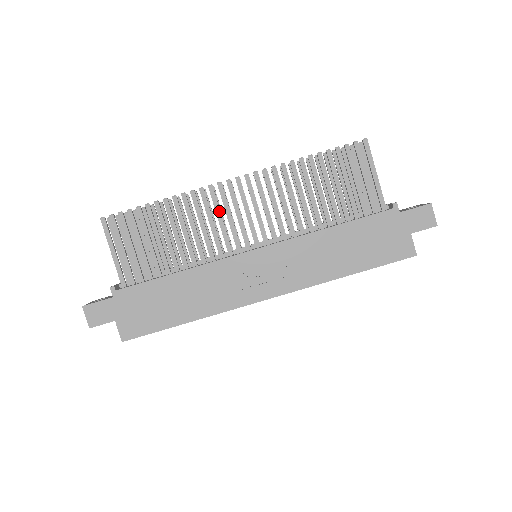
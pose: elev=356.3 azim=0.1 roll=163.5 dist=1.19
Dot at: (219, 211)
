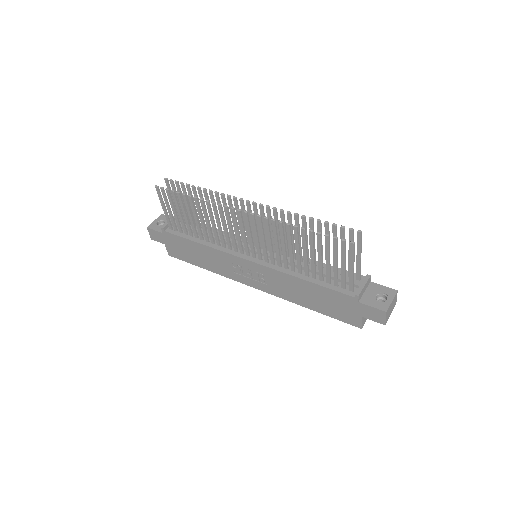
Dot at: (230, 224)
